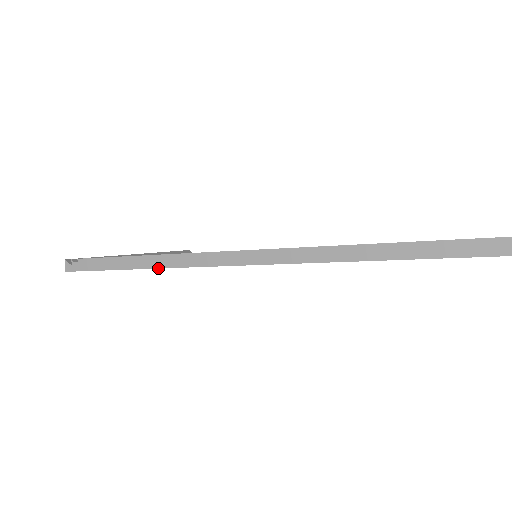
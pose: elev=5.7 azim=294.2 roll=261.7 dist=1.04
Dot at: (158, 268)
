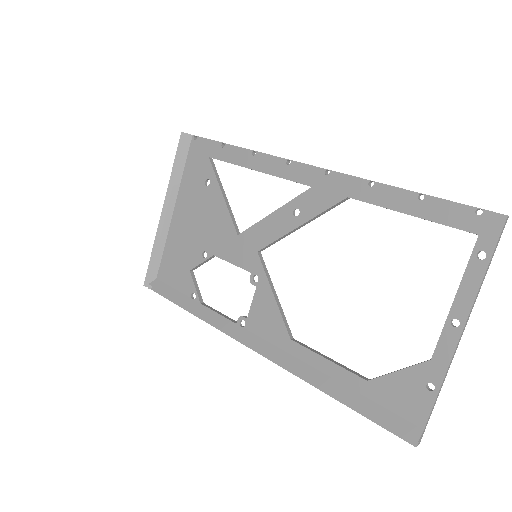
Dot at: occluded
